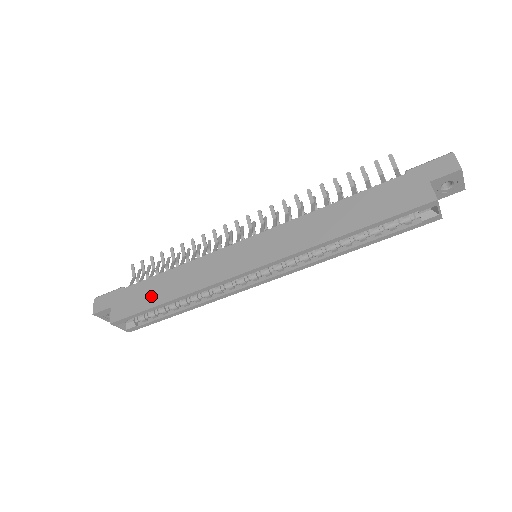
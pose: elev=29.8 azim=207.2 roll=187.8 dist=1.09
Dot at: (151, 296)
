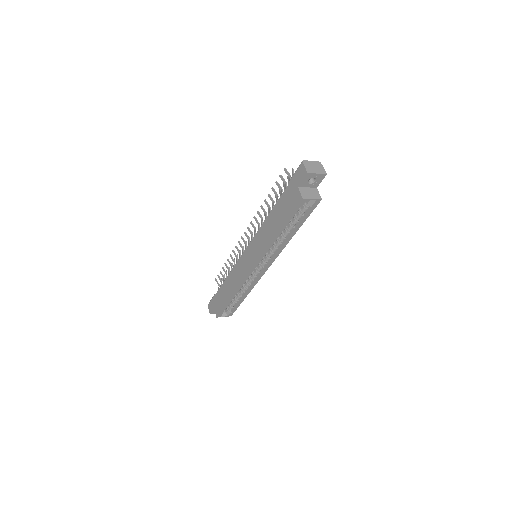
Dot at: (224, 297)
